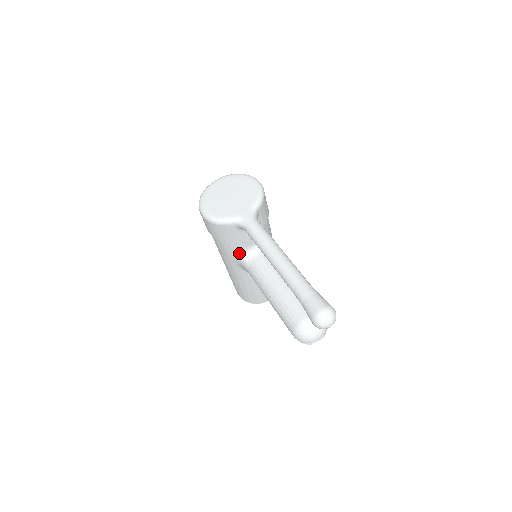
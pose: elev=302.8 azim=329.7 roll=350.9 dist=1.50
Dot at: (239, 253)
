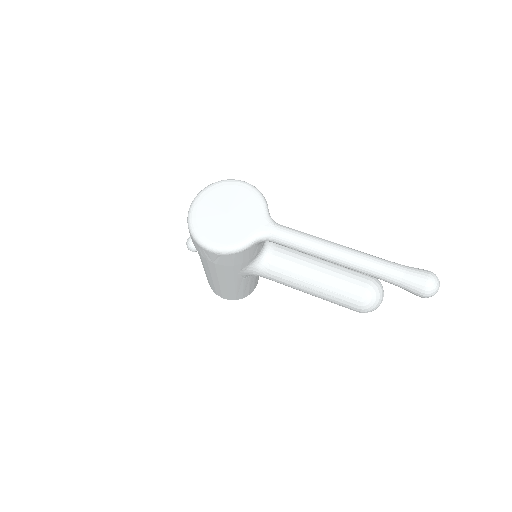
Dot at: (250, 265)
